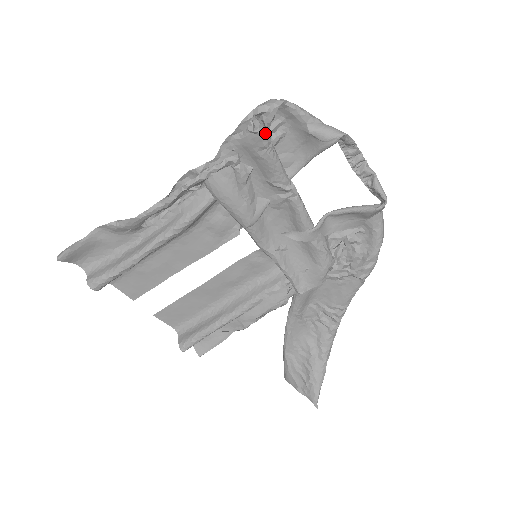
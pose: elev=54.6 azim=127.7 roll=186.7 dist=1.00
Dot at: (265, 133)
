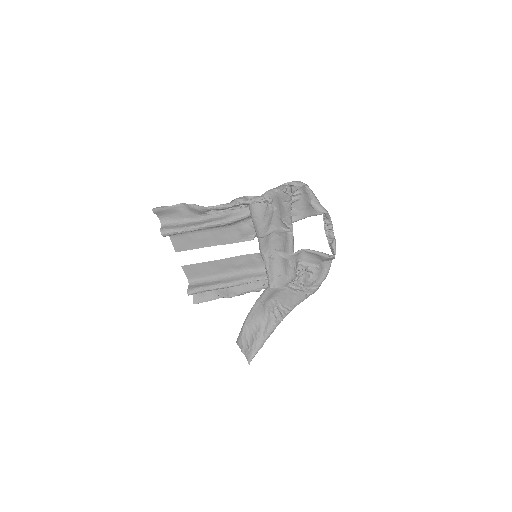
Dot at: (290, 195)
